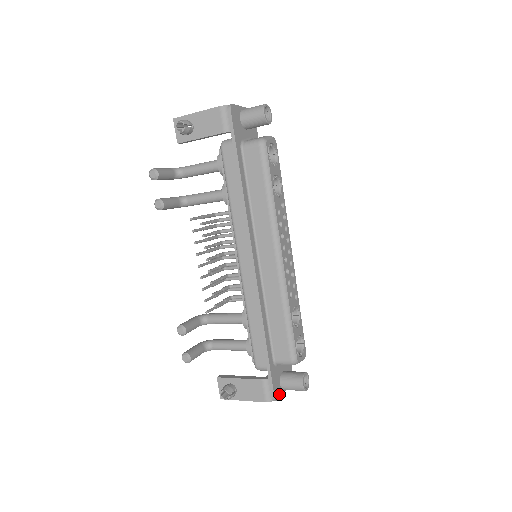
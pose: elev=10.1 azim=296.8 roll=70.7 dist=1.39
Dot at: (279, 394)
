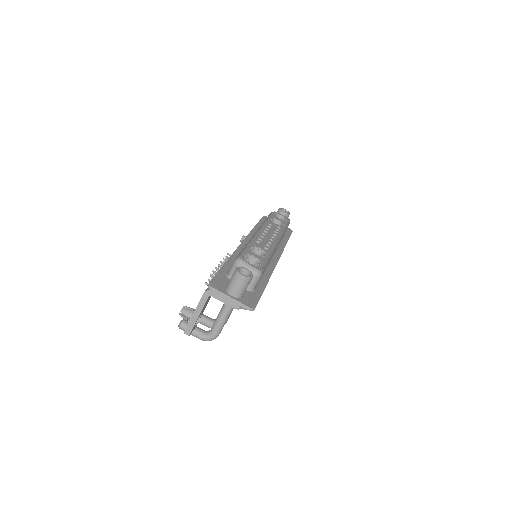
Dot at: (219, 289)
